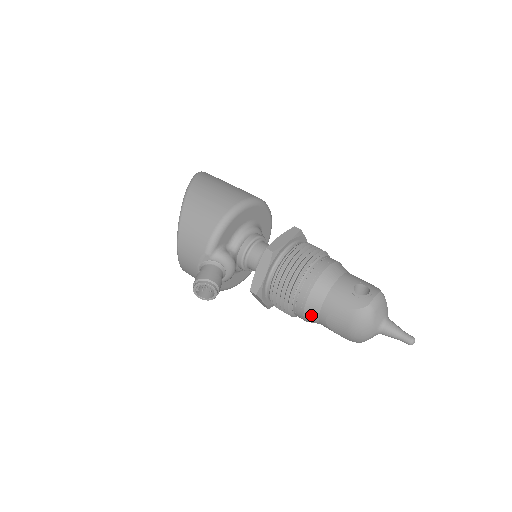
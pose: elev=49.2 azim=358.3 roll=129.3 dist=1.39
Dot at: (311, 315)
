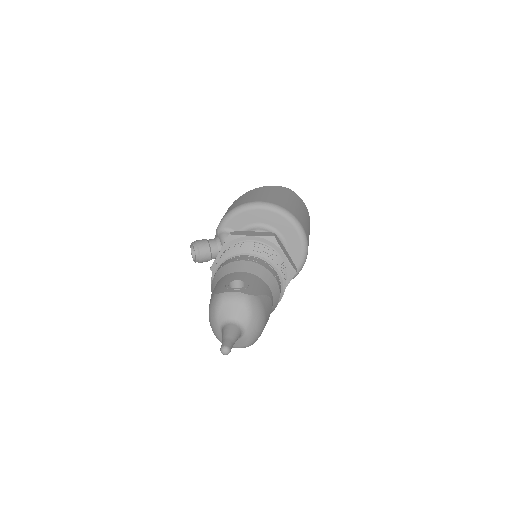
Dot at: occluded
